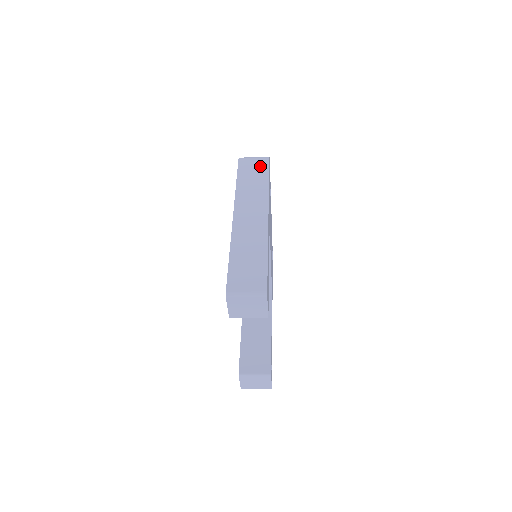
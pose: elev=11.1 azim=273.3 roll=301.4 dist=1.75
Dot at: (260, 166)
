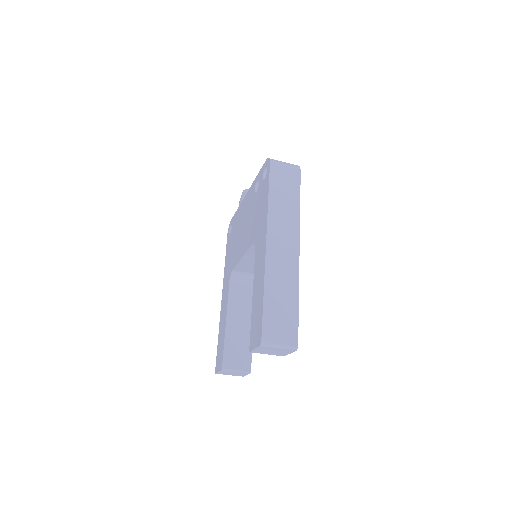
Dot at: (292, 179)
